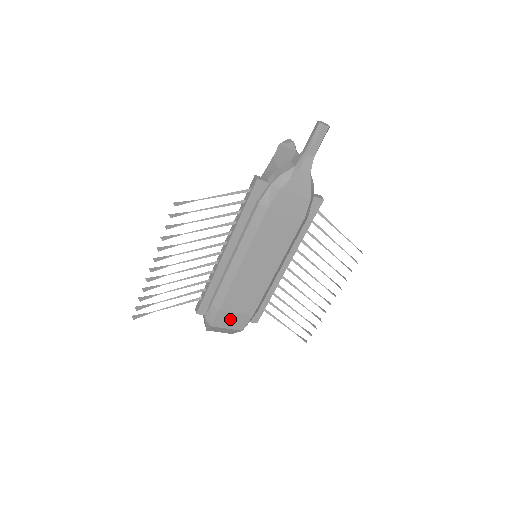
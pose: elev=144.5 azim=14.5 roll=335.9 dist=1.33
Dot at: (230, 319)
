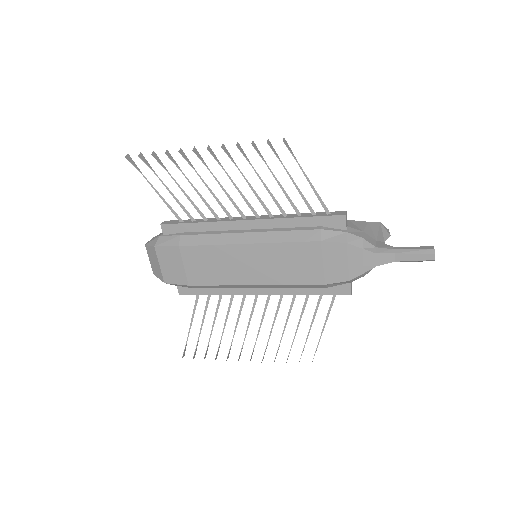
Dot at: (173, 263)
